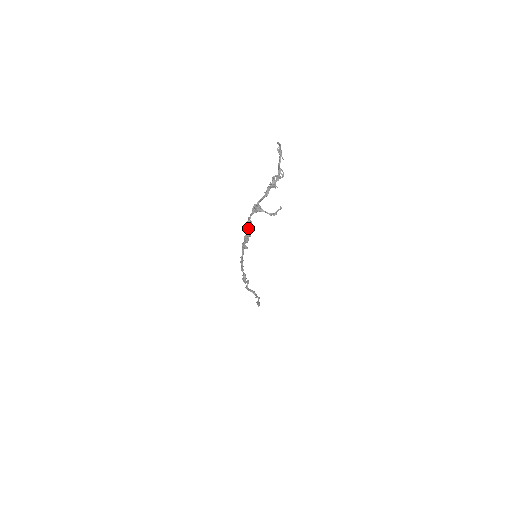
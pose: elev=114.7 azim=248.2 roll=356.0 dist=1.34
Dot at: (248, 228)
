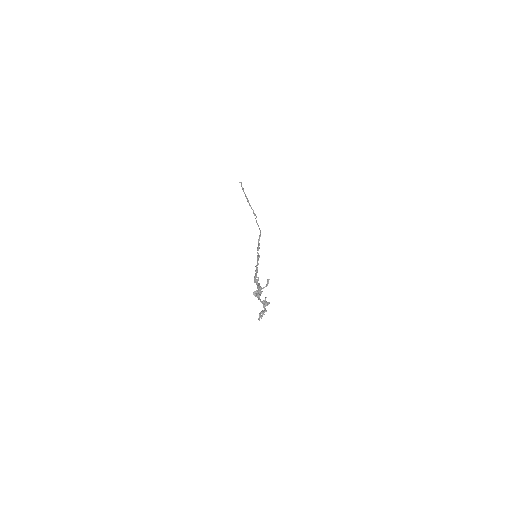
Dot at: occluded
